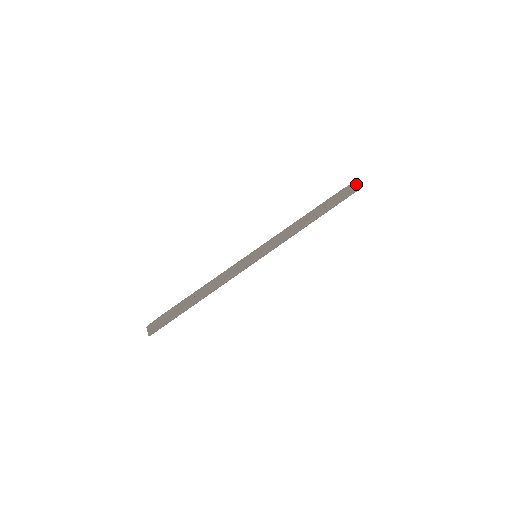
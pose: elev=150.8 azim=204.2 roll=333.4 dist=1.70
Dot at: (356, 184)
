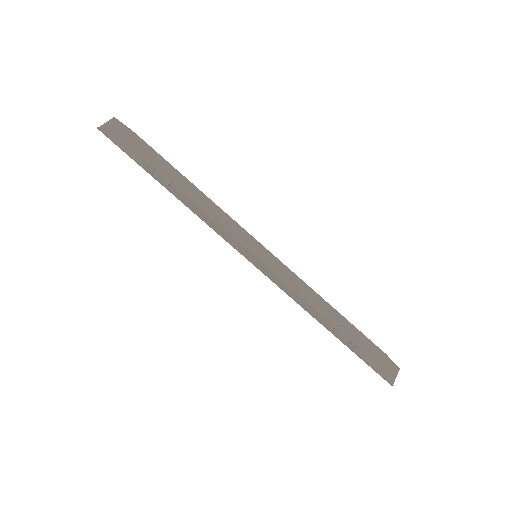
Dot at: (397, 374)
